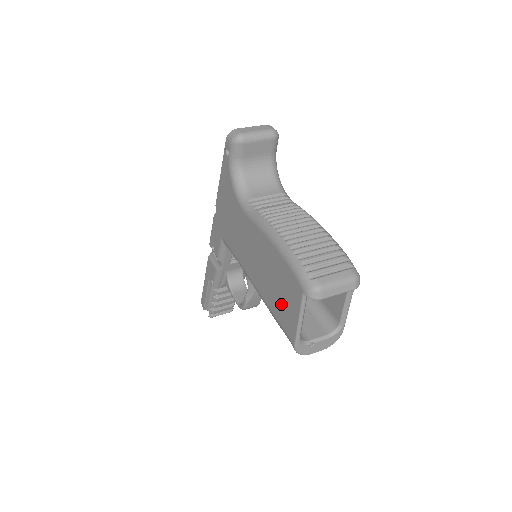
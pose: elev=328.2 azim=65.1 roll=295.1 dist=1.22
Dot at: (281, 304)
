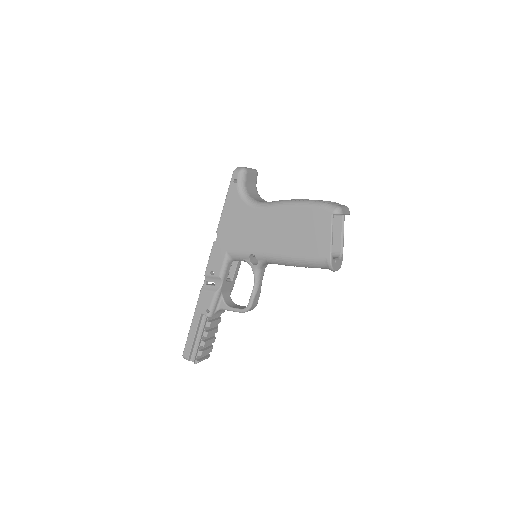
Dot at: (311, 241)
